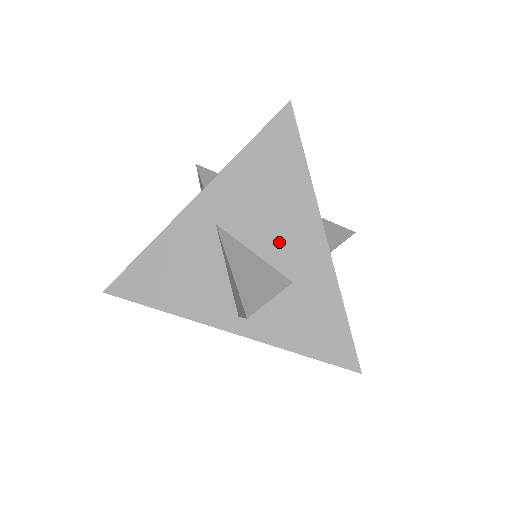
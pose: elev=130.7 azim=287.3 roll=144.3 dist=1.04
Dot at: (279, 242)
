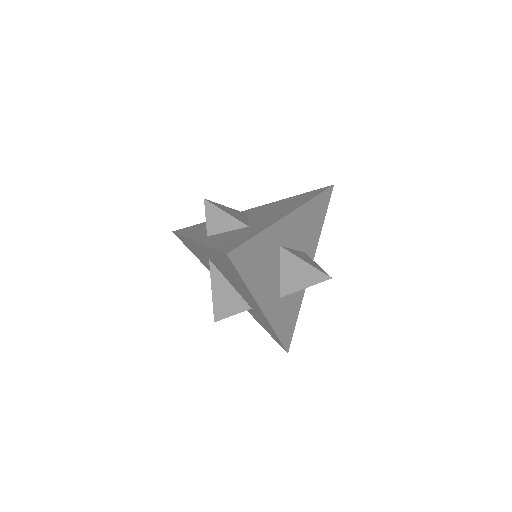
Dot at: (264, 216)
